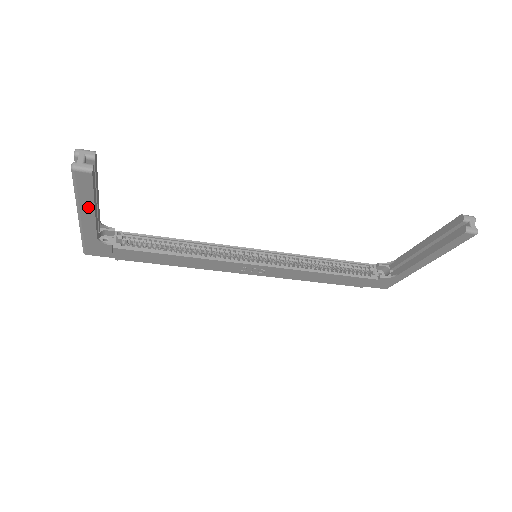
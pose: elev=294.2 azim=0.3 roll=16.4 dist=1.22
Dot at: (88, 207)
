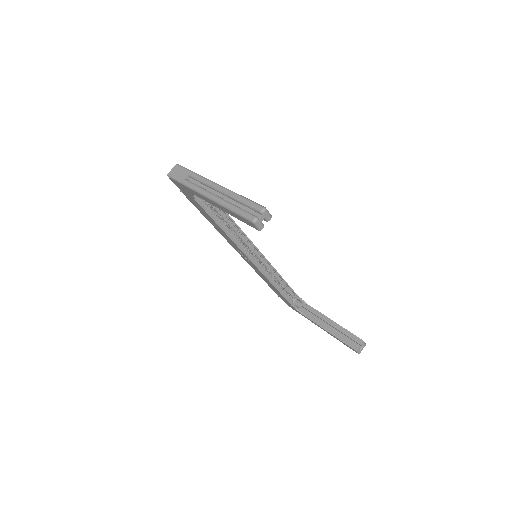
Dot at: (223, 209)
